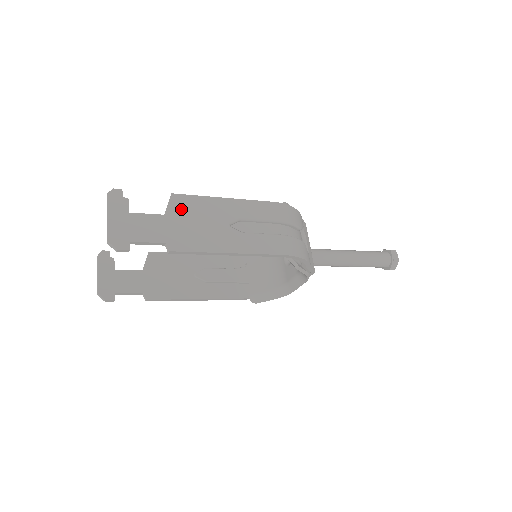
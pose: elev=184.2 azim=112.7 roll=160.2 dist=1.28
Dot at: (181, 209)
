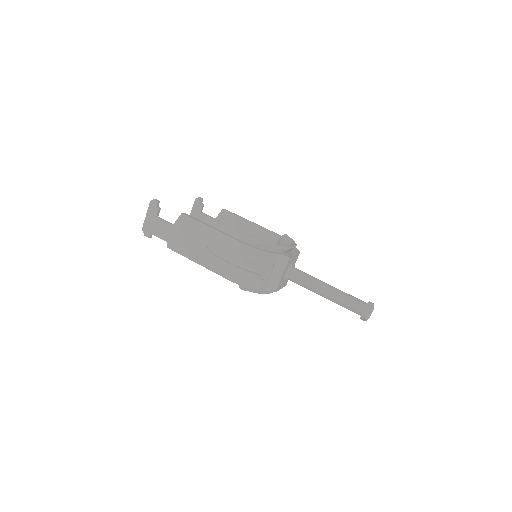
Dot at: (183, 225)
